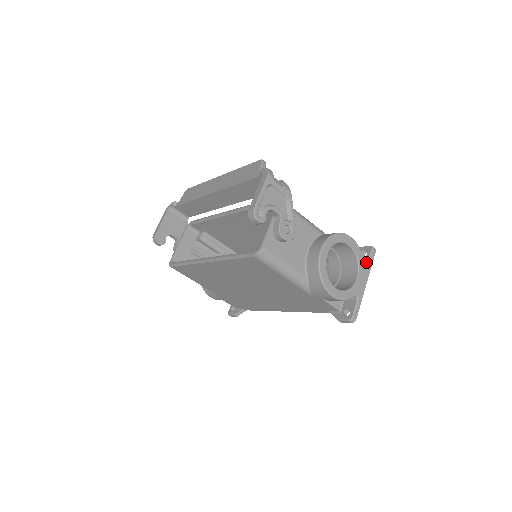
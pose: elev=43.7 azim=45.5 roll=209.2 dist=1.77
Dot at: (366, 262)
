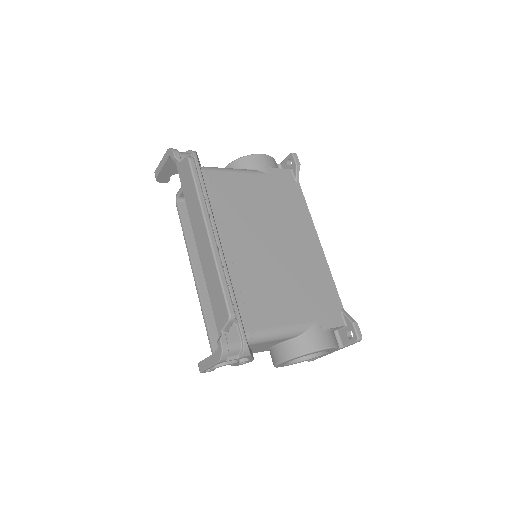
Dot at: (344, 344)
